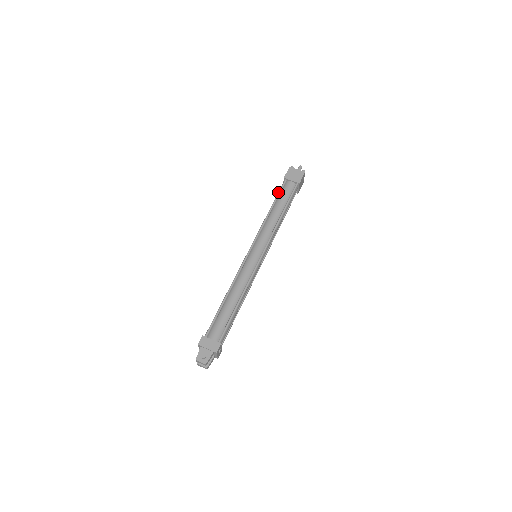
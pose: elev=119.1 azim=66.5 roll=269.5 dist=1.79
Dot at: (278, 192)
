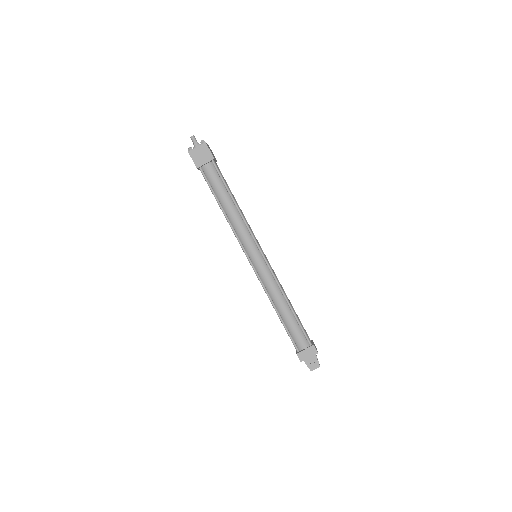
Dot at: occluded
